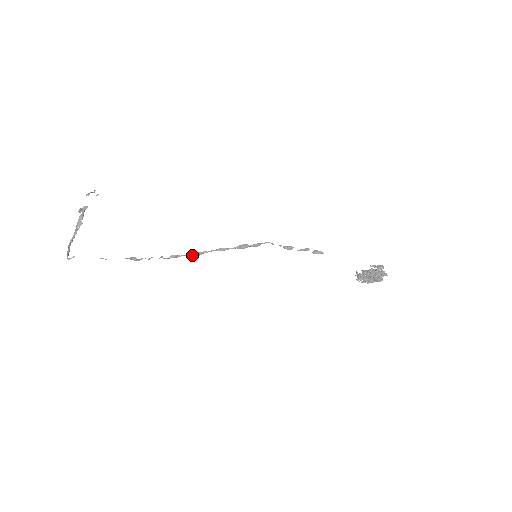
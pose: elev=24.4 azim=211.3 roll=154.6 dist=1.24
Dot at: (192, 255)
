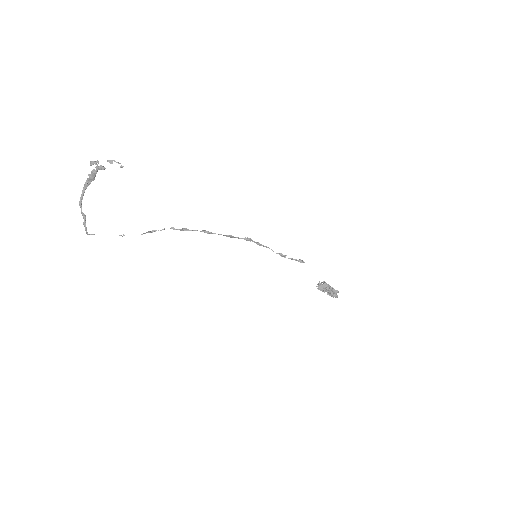
Dot at: (201, 231)
